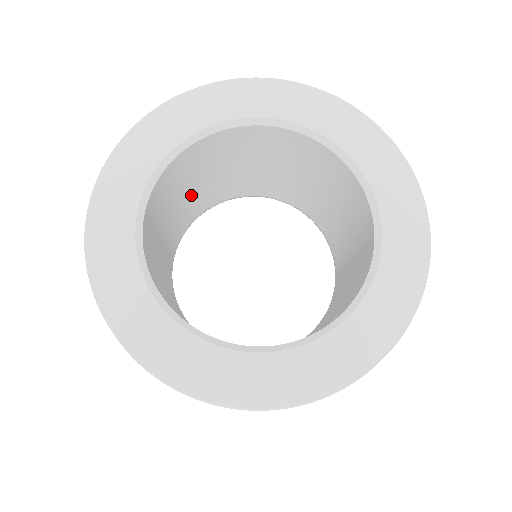
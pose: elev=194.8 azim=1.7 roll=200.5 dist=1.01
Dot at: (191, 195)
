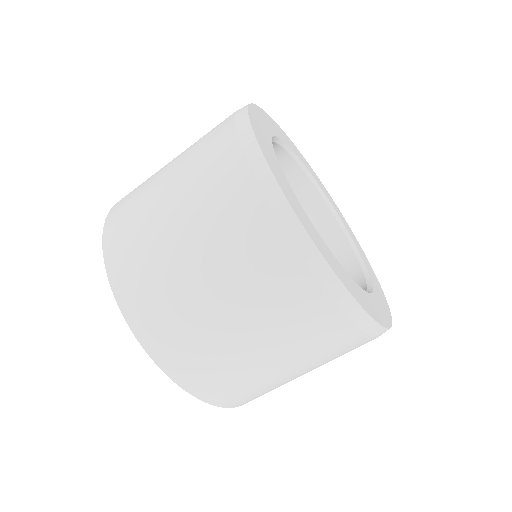
Dot at: occluded
